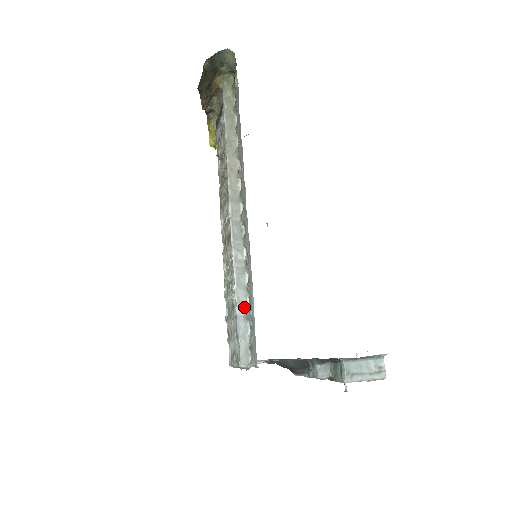
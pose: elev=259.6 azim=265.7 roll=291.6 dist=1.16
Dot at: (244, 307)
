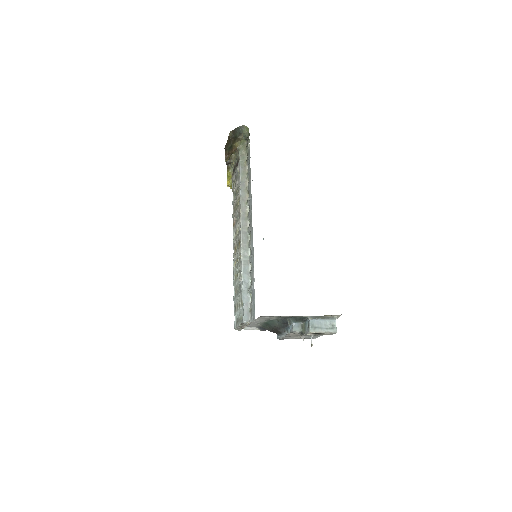
Dot at: (247, 285)
